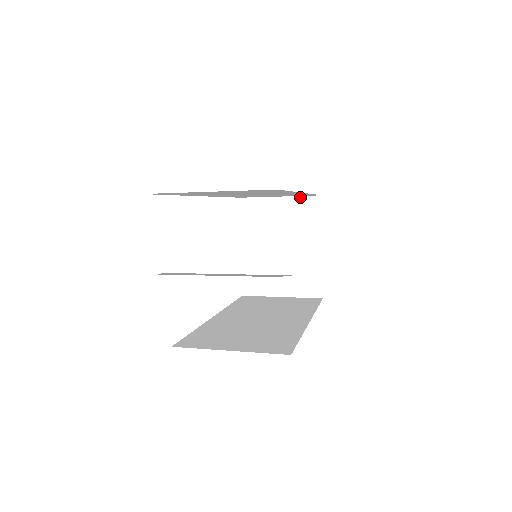
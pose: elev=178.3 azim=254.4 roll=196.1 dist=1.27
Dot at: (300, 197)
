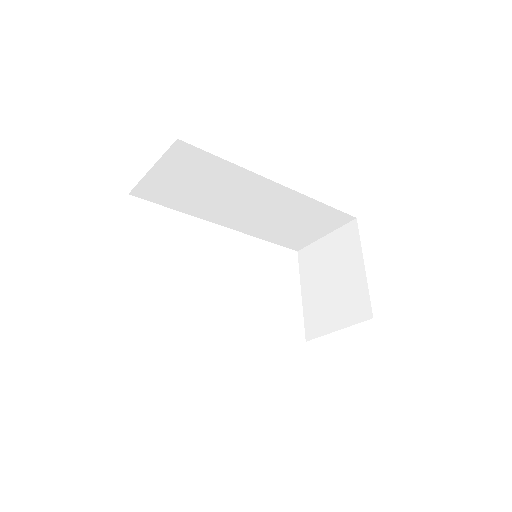
Dot at: (340, 228)
